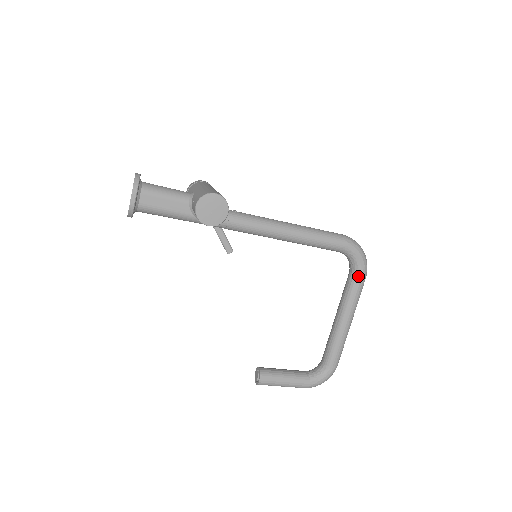
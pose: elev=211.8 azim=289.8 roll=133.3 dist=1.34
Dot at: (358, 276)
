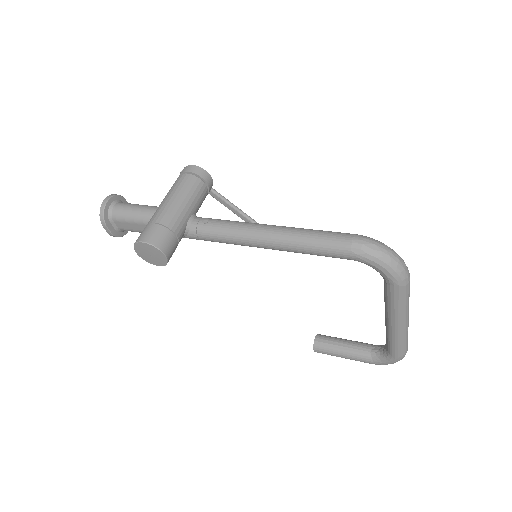
Dot at: (389, 286)
